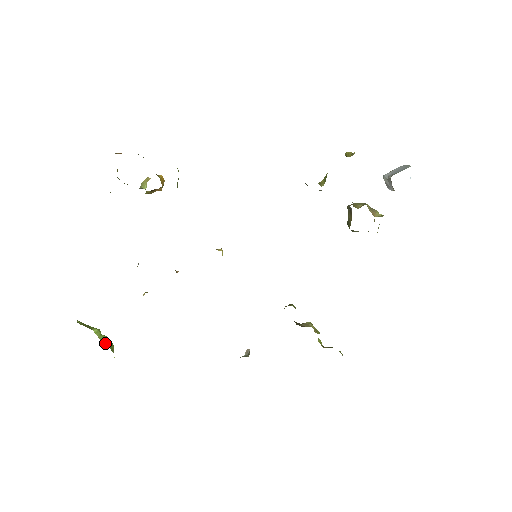
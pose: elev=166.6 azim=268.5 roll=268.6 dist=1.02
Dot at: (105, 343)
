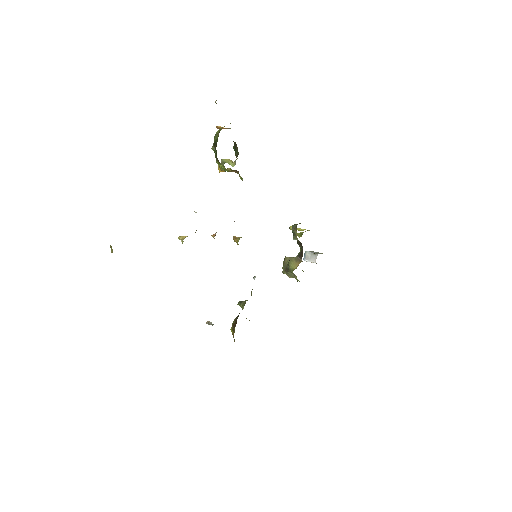
Dot at: occluded
